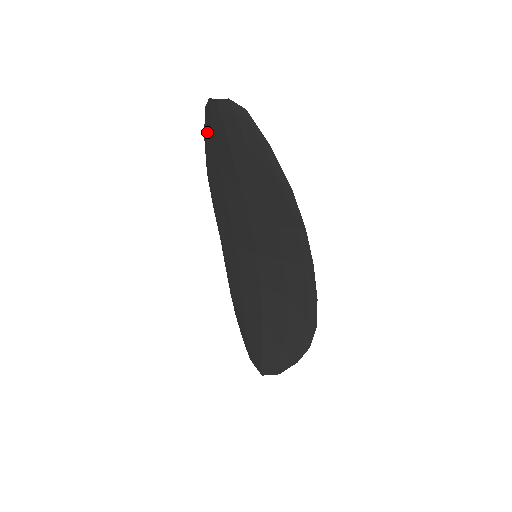
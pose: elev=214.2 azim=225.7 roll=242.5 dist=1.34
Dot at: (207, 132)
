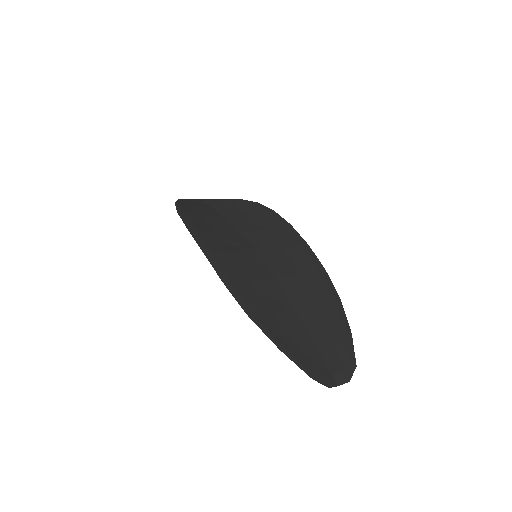
Dot at: (293, 358)
